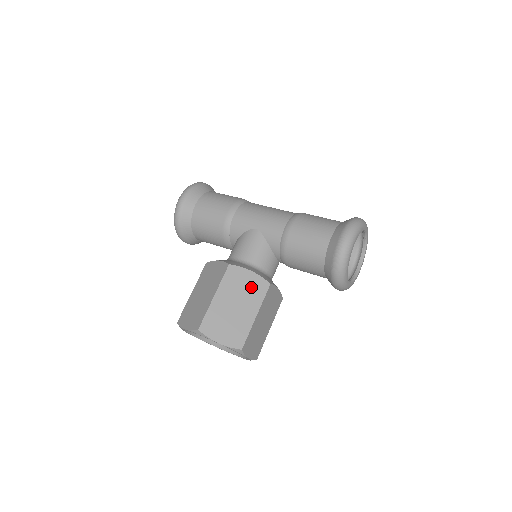
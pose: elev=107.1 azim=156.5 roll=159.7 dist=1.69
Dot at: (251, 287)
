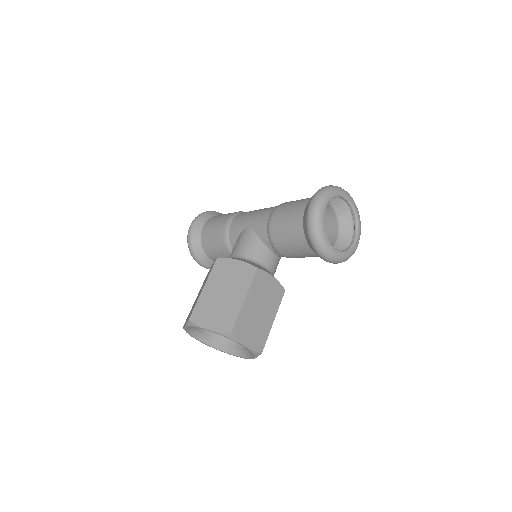
Dot at: (238, 274)
